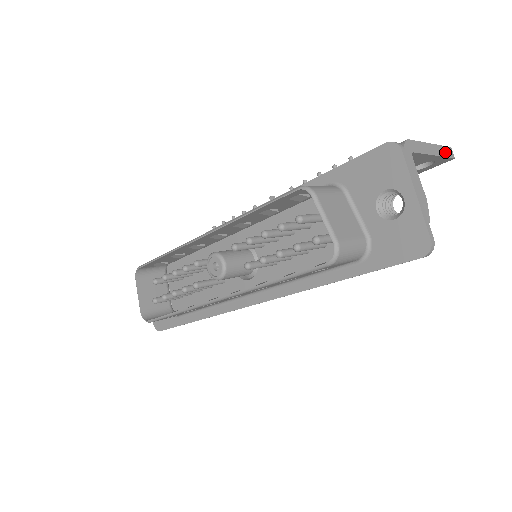
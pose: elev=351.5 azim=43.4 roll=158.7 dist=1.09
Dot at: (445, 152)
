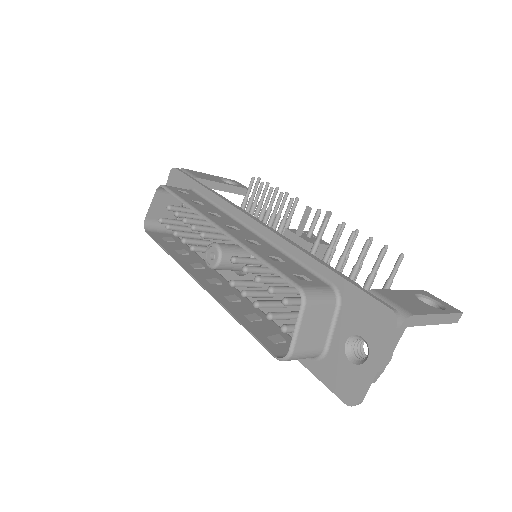
Dot at: (450, 319)
